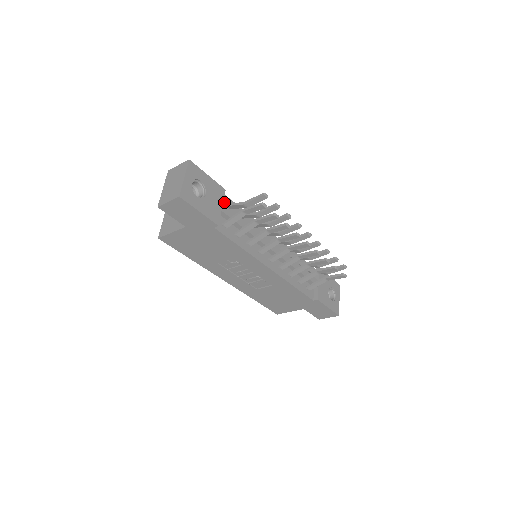
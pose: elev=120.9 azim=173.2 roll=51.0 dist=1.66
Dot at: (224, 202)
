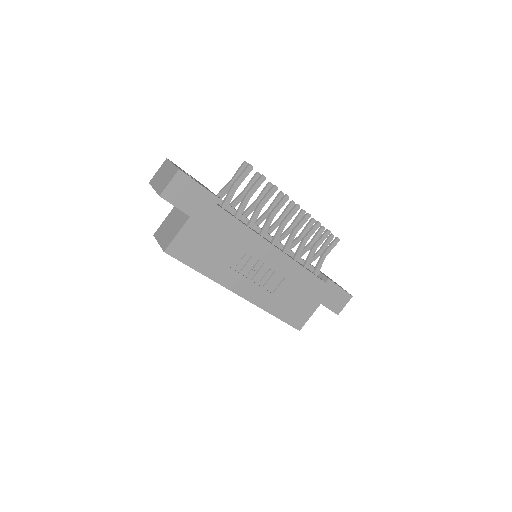
Dot at: occluded
